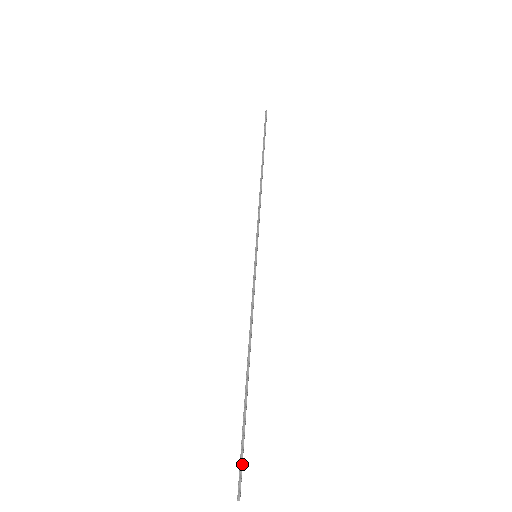
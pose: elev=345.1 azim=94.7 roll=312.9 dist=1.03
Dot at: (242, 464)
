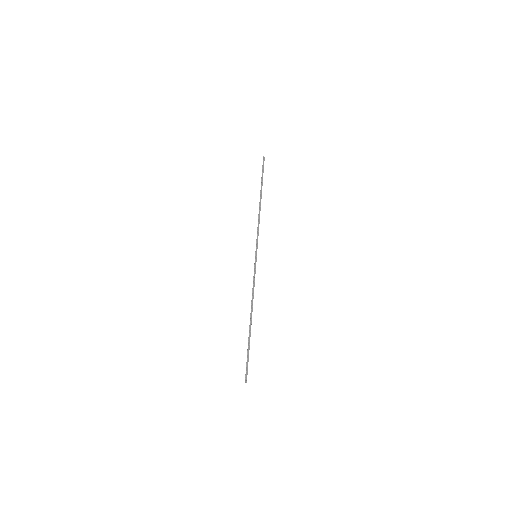
Dot at: (247, 366)
